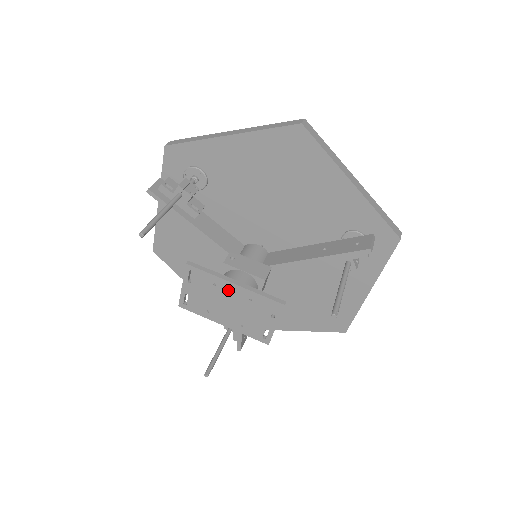
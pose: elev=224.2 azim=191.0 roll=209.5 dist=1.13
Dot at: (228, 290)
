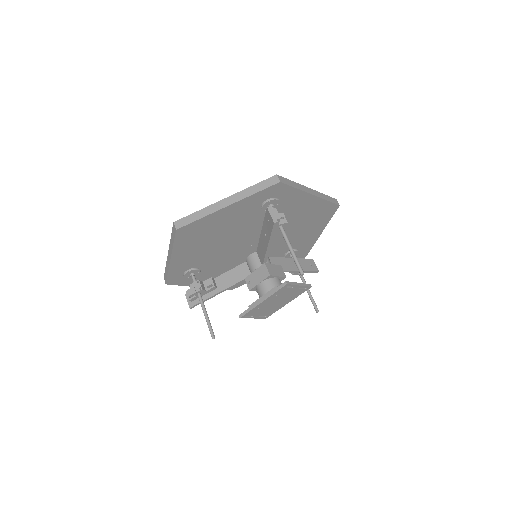
Dot at: (265, 304)
